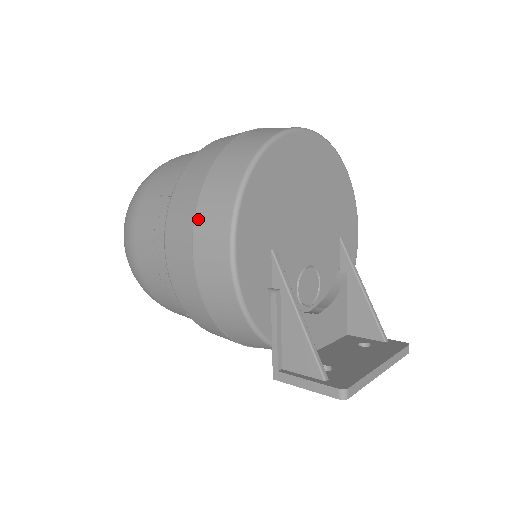
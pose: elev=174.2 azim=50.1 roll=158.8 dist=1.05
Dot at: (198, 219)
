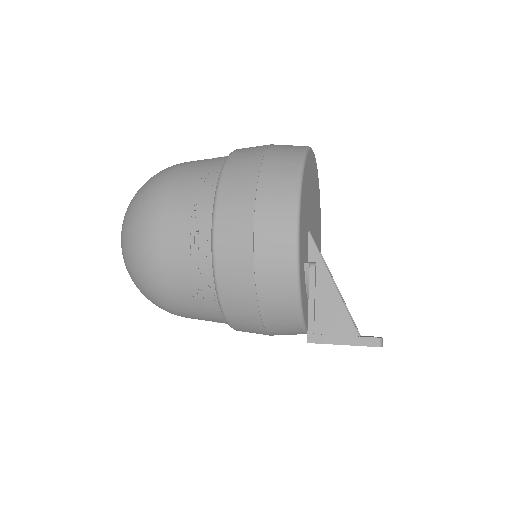
Dot at: (261, 191)
